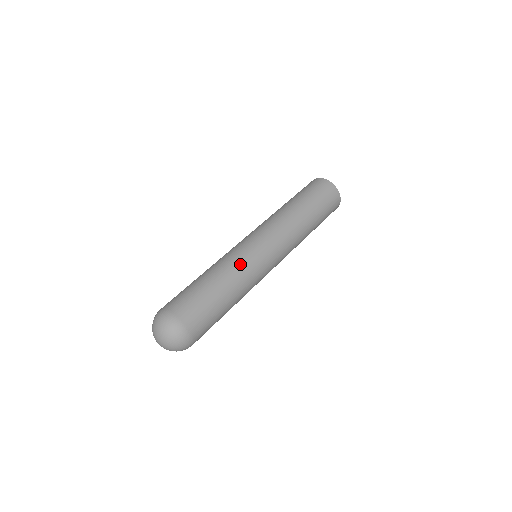
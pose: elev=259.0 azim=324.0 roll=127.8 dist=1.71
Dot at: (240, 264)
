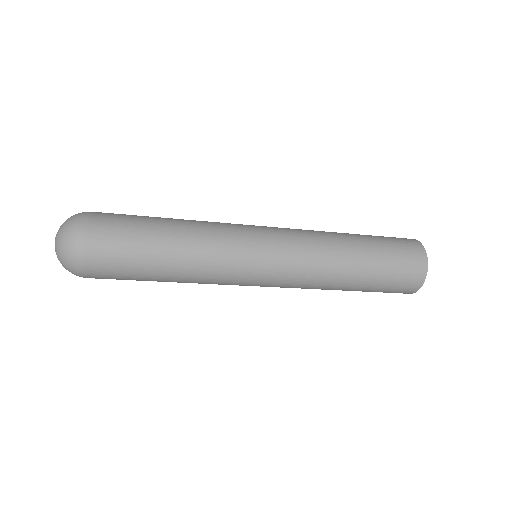
Dot at: (216, 264)
